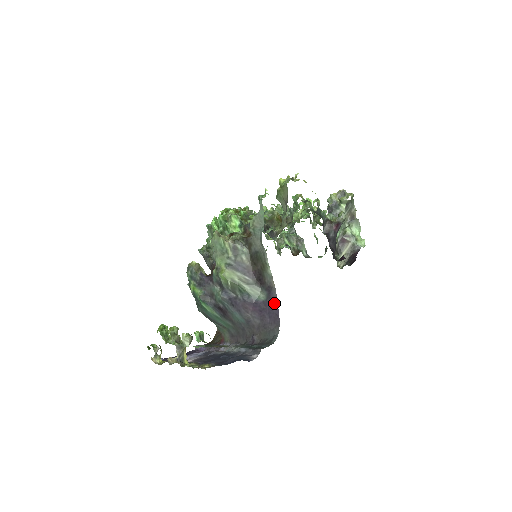
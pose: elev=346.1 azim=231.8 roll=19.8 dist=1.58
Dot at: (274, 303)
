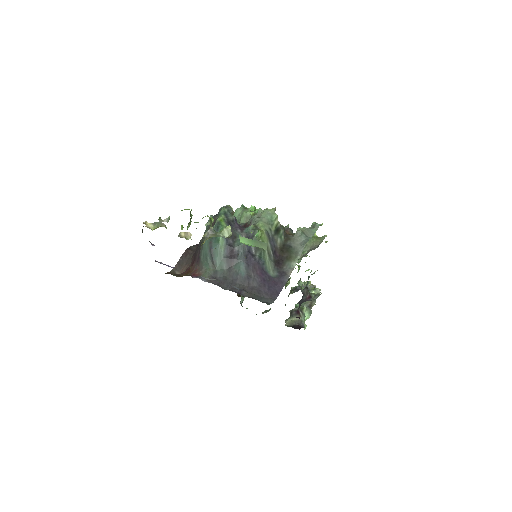
Dot at: (281, 284)
